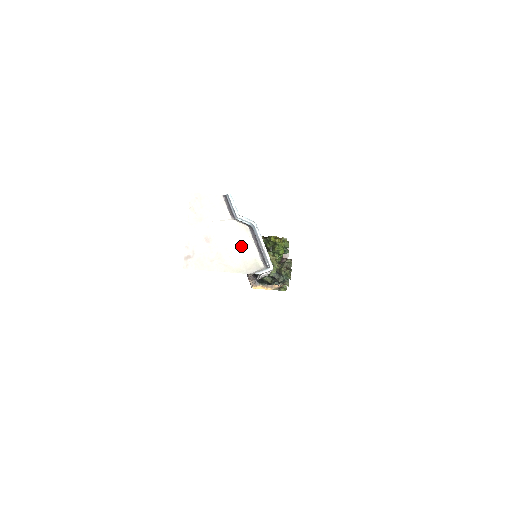
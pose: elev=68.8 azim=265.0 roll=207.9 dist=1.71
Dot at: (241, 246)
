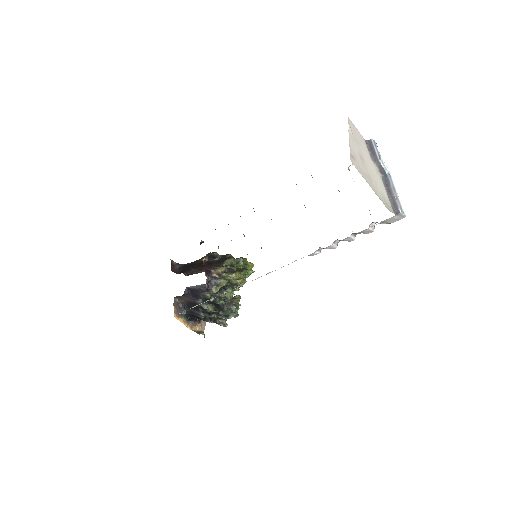
Dot at: (380, 184)
